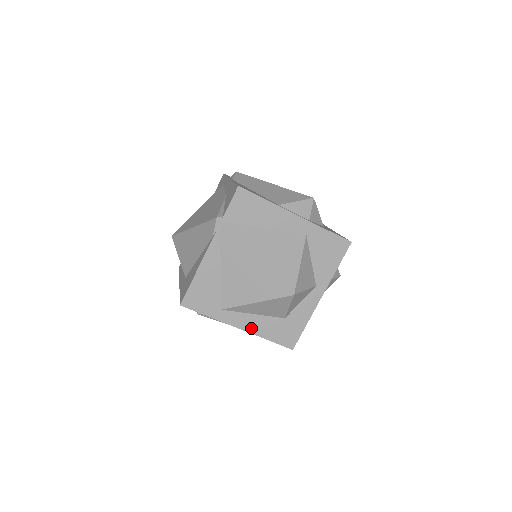
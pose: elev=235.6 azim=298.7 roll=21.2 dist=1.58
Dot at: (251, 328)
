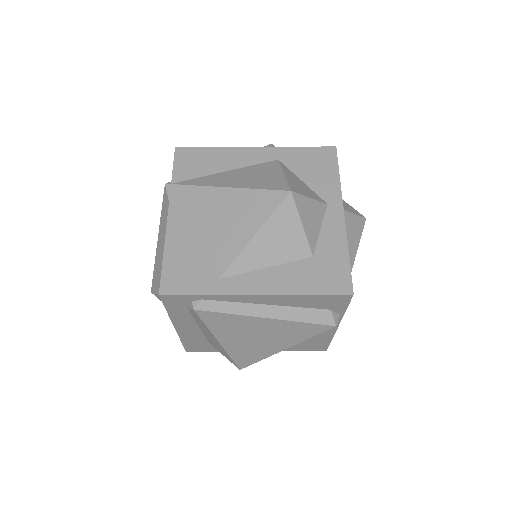
Dot at: (274, 288)
